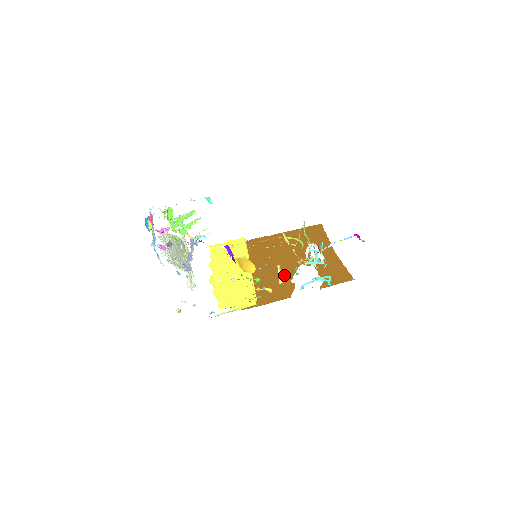
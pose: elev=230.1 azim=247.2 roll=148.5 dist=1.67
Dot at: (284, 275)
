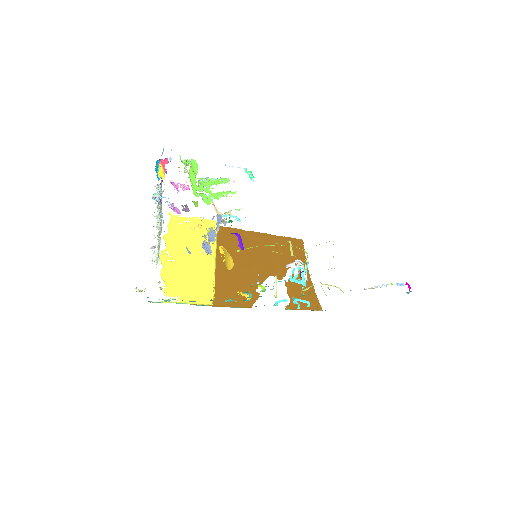
Dot at: (250, 280)
